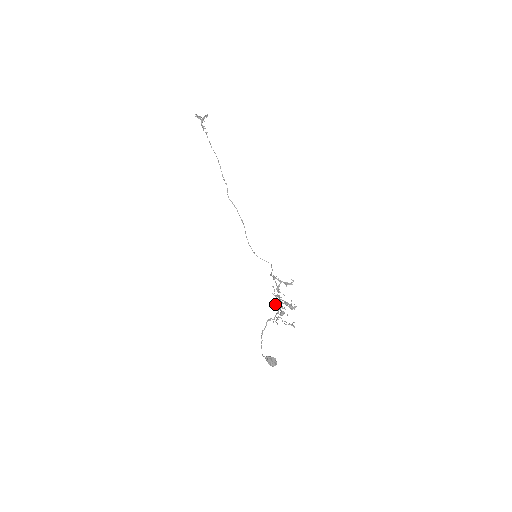
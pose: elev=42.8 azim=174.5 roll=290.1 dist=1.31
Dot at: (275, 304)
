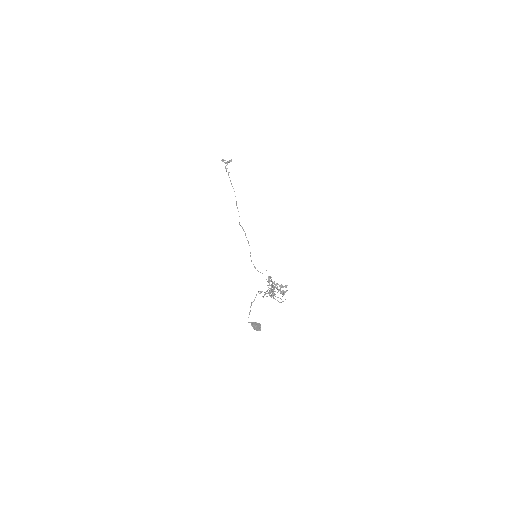
Dot at: (267, 290)
